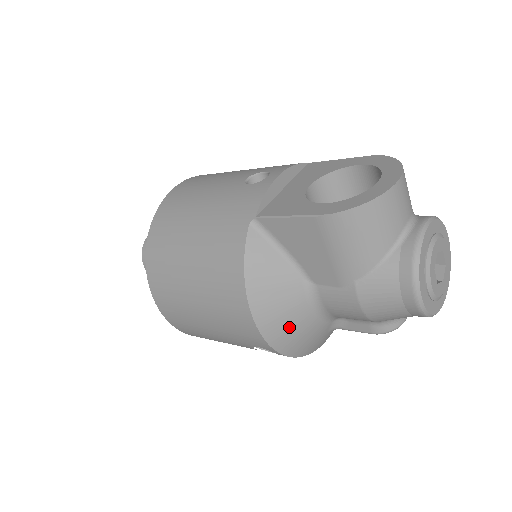
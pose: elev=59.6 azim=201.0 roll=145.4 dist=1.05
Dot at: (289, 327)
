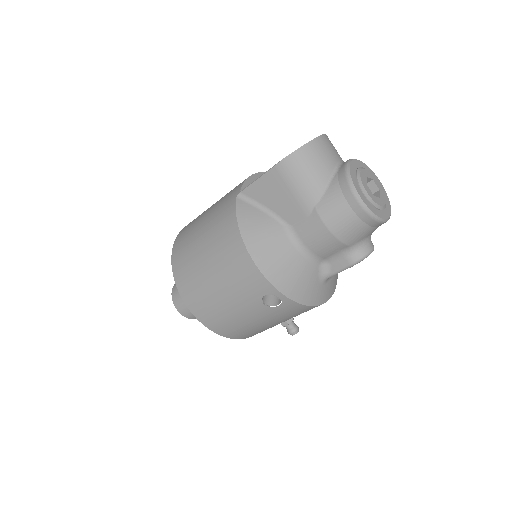
Dot at: (282, 265)
